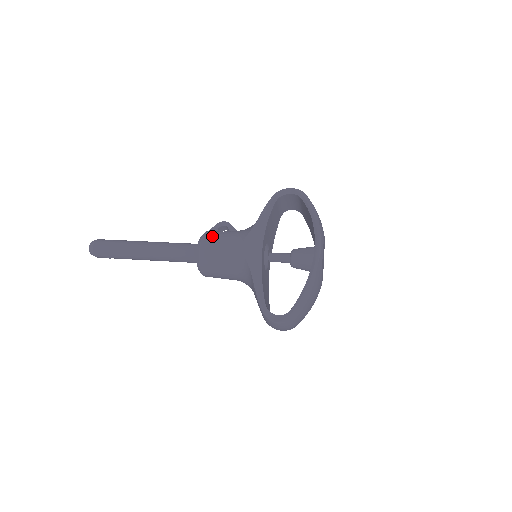
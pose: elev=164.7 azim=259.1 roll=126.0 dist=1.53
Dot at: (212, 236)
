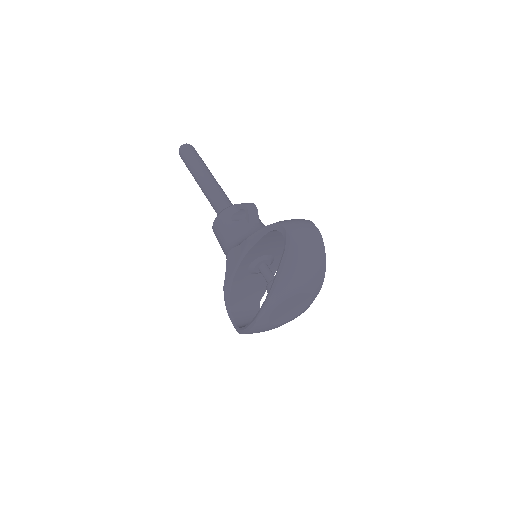
Dot at: (222, 221)
